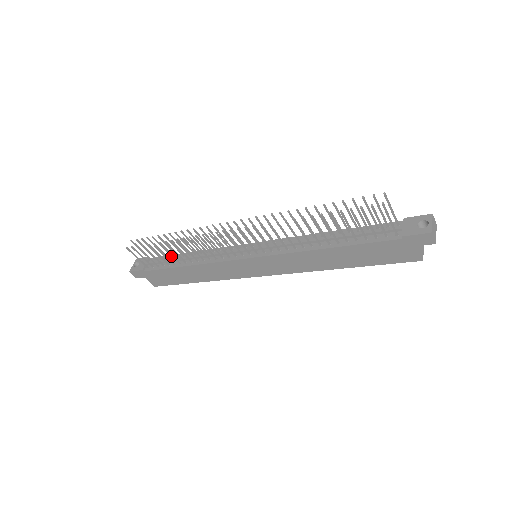
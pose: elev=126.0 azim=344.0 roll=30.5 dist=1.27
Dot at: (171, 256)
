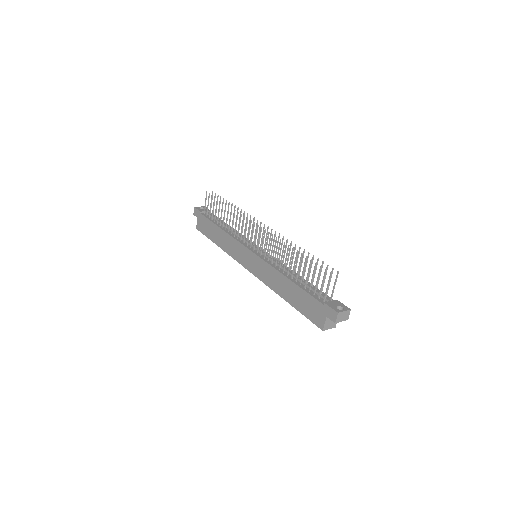
Dot at: occluded
